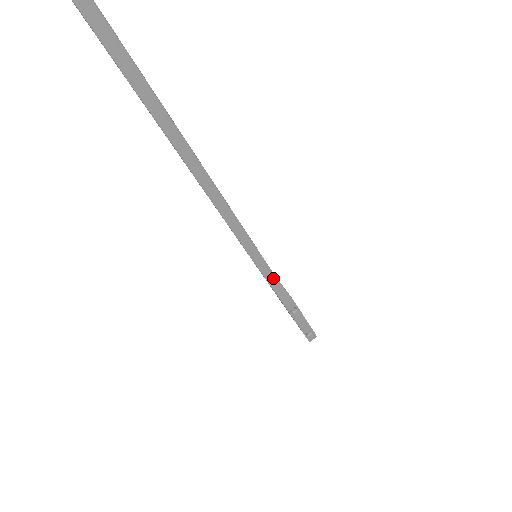
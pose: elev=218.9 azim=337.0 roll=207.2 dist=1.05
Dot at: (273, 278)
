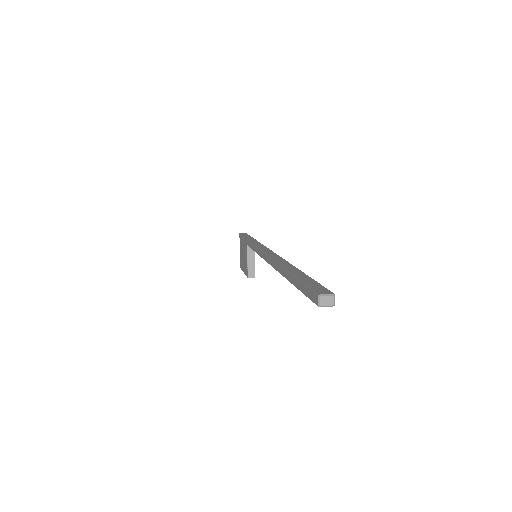
Dot at: (252, 251)
